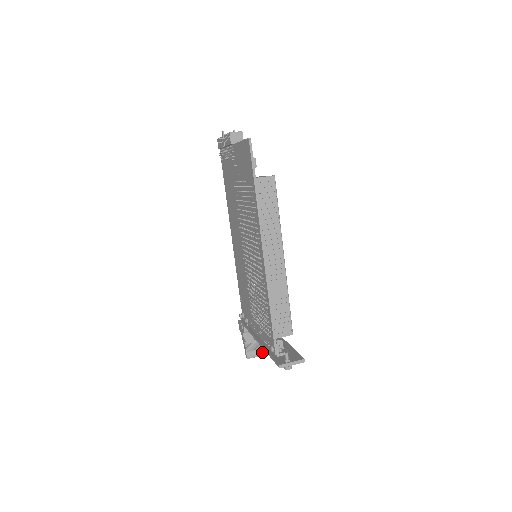
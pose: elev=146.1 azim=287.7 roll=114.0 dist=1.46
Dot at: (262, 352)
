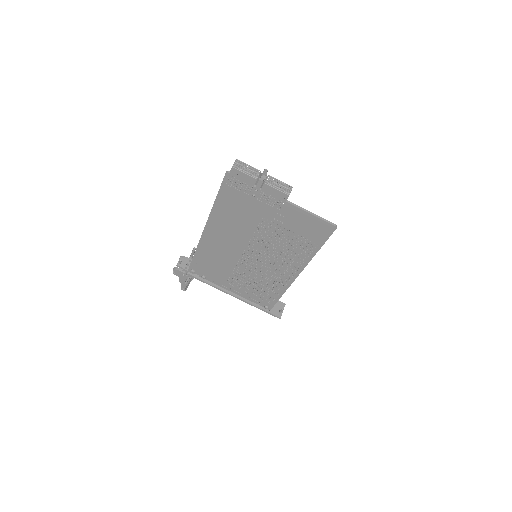
Dot at: occluded
